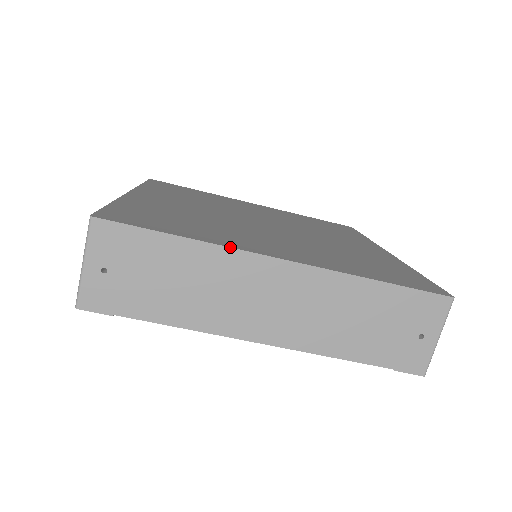
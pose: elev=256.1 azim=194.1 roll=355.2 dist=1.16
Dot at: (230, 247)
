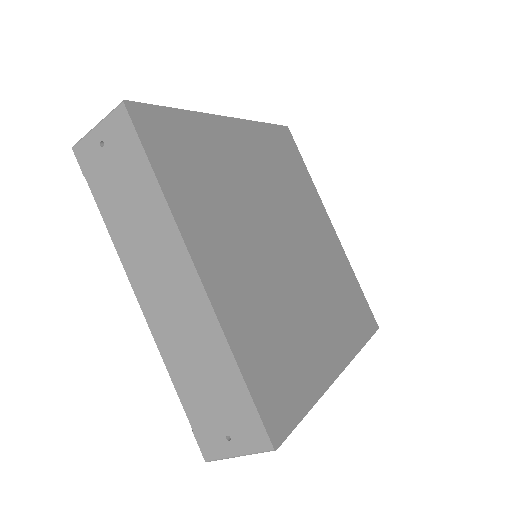
Dot at: (176, 221)
